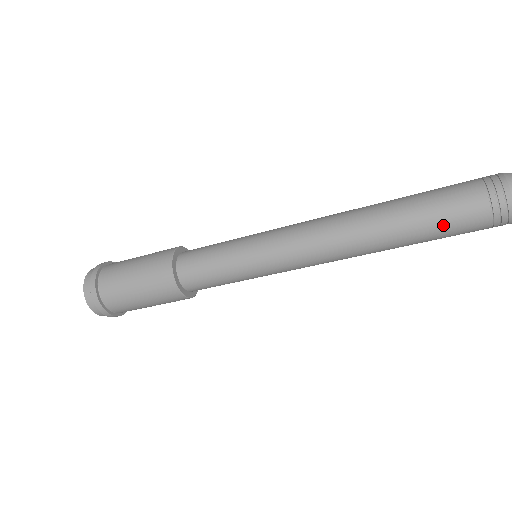
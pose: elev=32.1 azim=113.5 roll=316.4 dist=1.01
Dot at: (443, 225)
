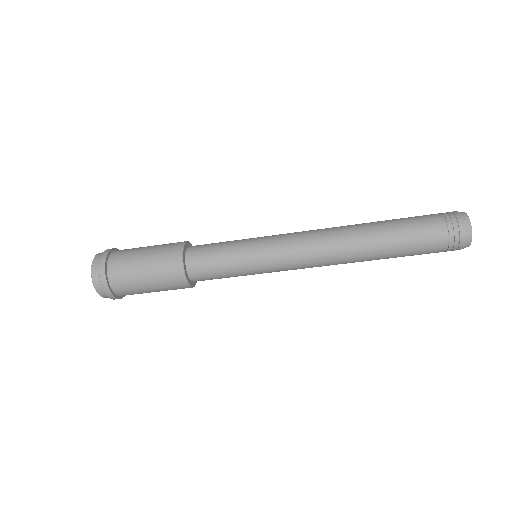
Dot at: (411, 255)
